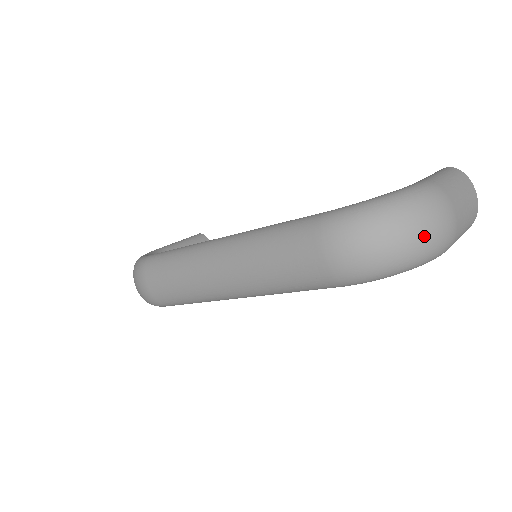
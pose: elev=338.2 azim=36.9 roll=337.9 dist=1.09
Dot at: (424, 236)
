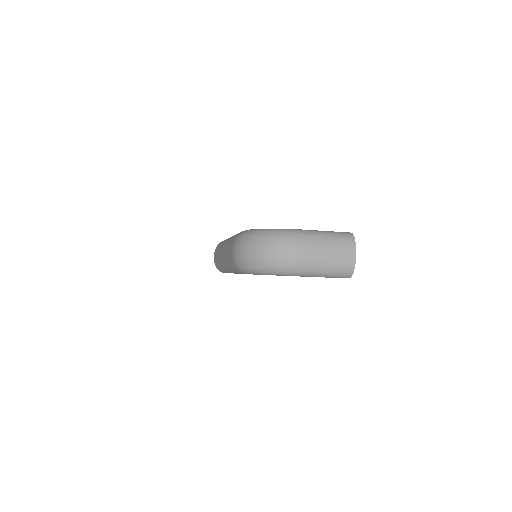
Dot at: (269, 255)
